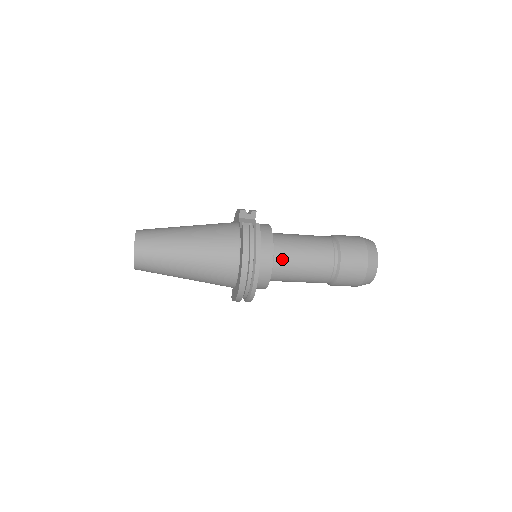
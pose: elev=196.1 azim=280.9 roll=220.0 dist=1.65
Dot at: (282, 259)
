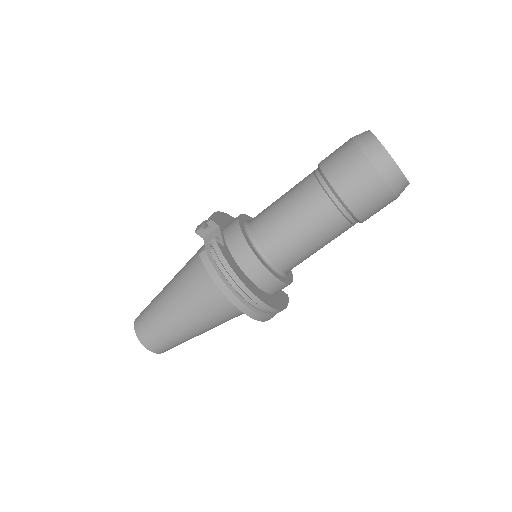
Dot at: (275, 251)
